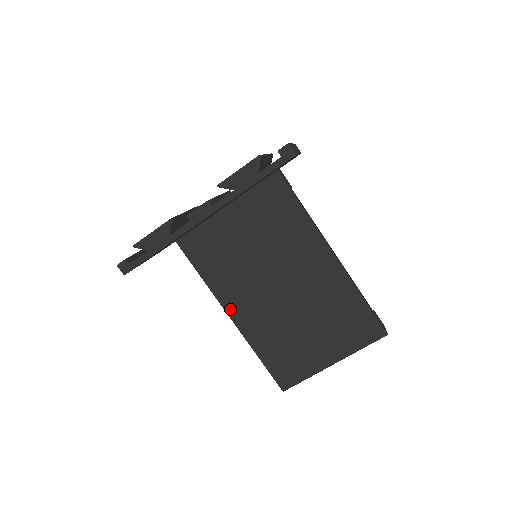
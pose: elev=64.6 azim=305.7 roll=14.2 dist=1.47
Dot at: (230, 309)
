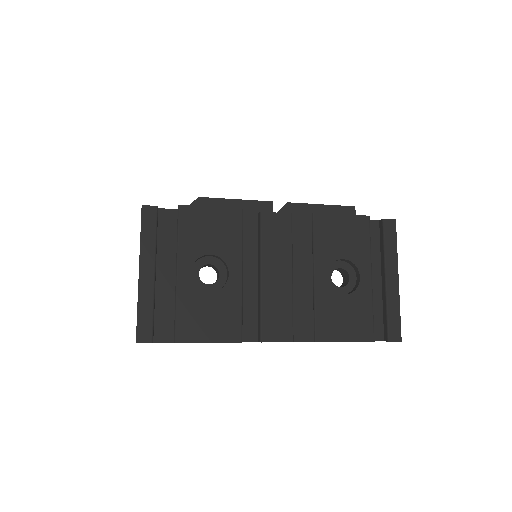
Dot at: occluded
